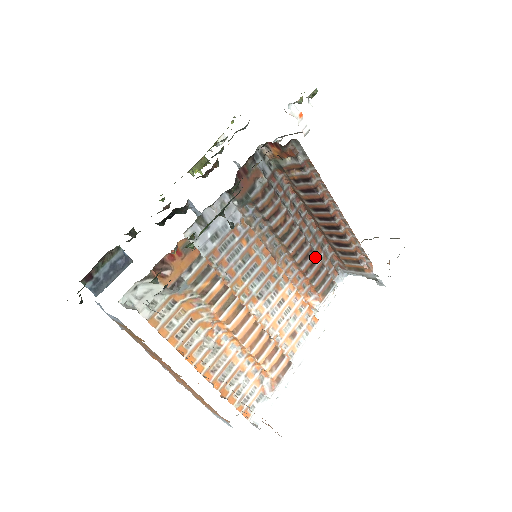
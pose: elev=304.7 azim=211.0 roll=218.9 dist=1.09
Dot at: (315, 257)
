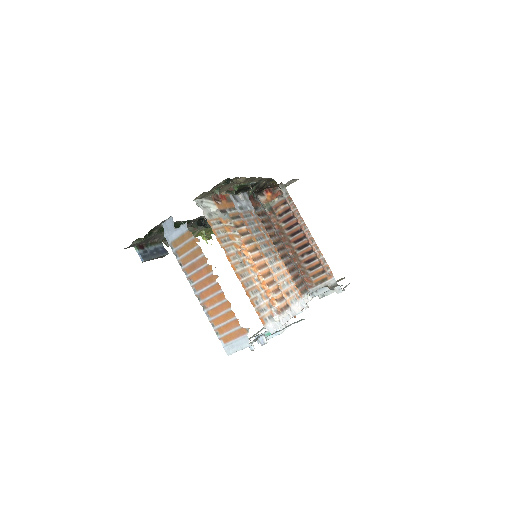
Dot at: (294, 267)
